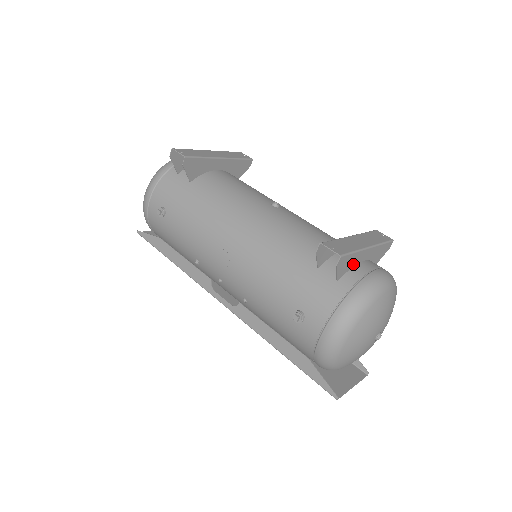
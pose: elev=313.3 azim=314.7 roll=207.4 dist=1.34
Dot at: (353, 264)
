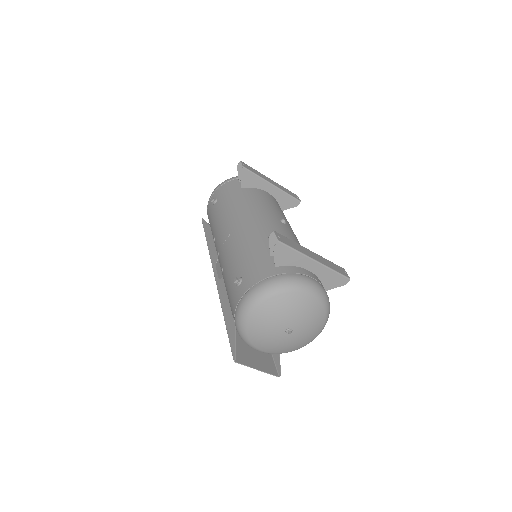
Dot at: (295, 263)
